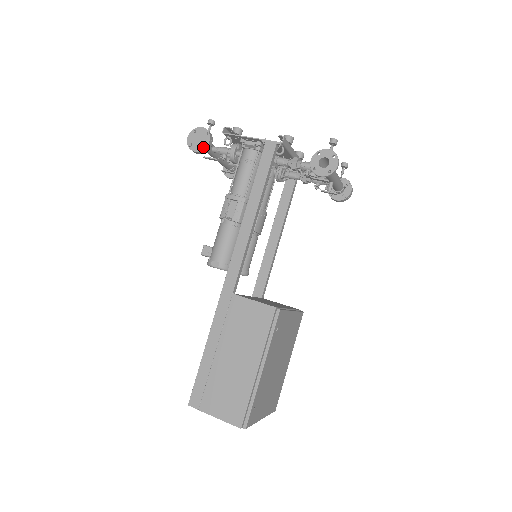
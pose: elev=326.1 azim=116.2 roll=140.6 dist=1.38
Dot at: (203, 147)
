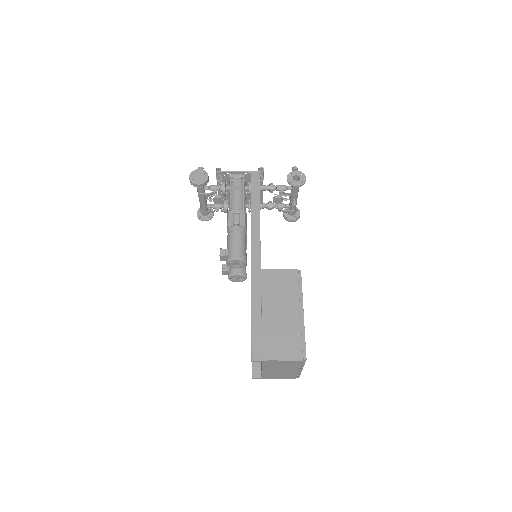
Dot at: (205, 181)
